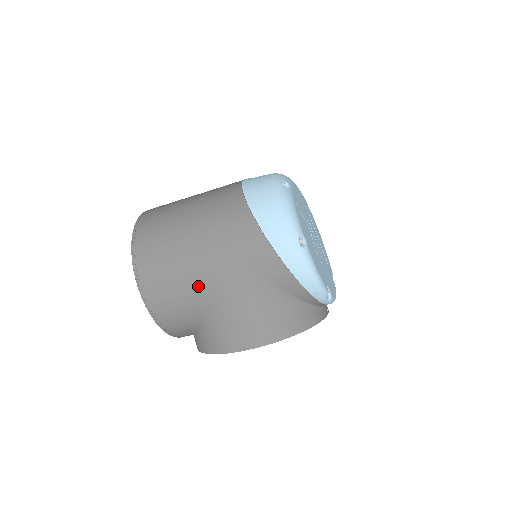
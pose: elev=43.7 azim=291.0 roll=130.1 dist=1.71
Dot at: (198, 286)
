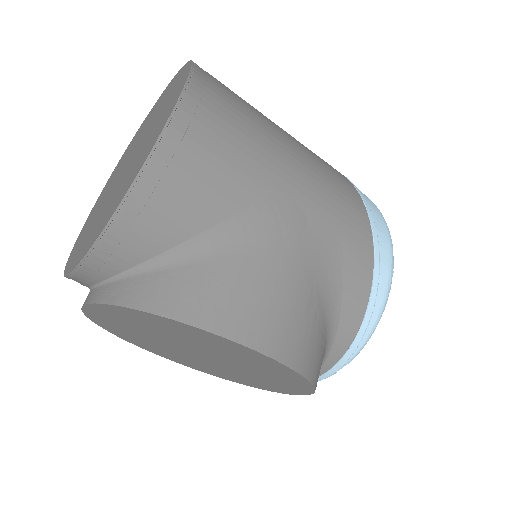
Dot at: (261, 206)
